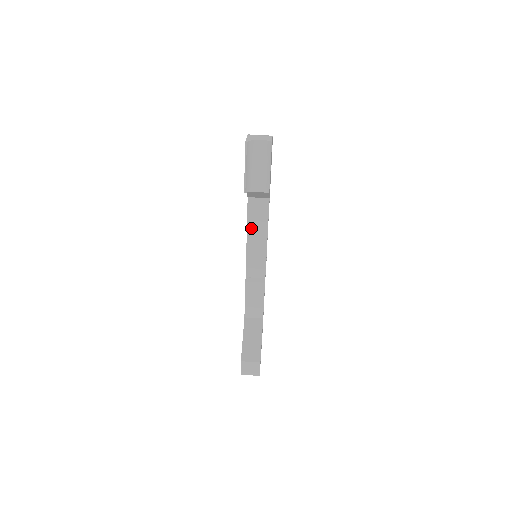
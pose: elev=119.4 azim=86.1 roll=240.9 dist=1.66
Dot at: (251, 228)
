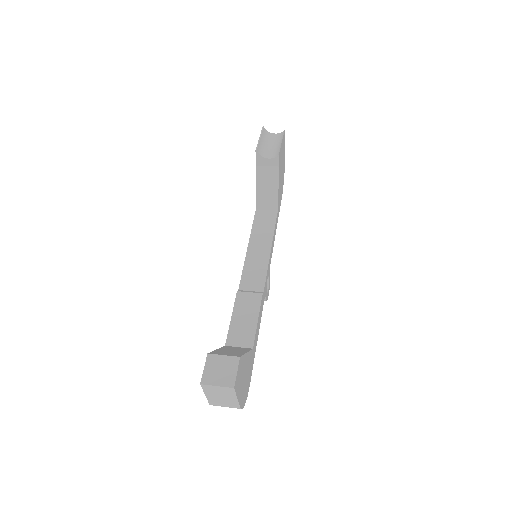
Dot at: (255, 236)
